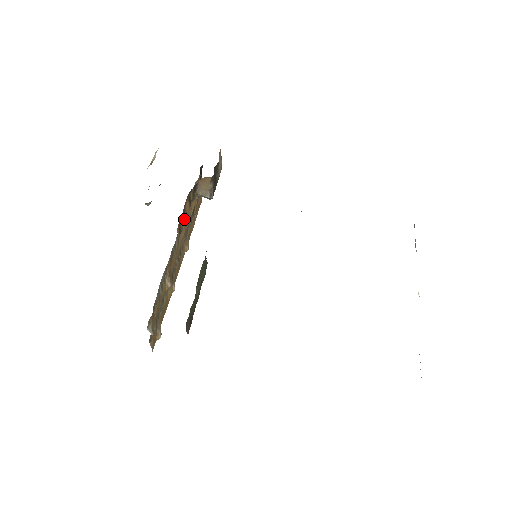
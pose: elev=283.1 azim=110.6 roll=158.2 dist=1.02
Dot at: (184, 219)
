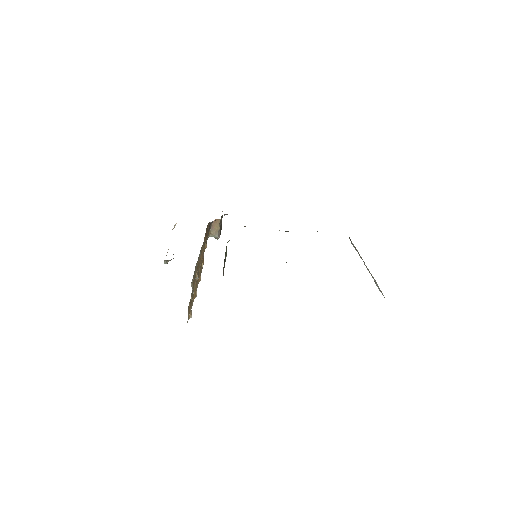
Dot at: (206, 239)
